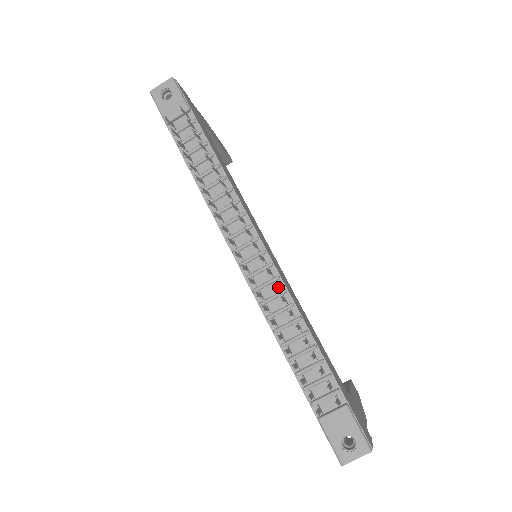
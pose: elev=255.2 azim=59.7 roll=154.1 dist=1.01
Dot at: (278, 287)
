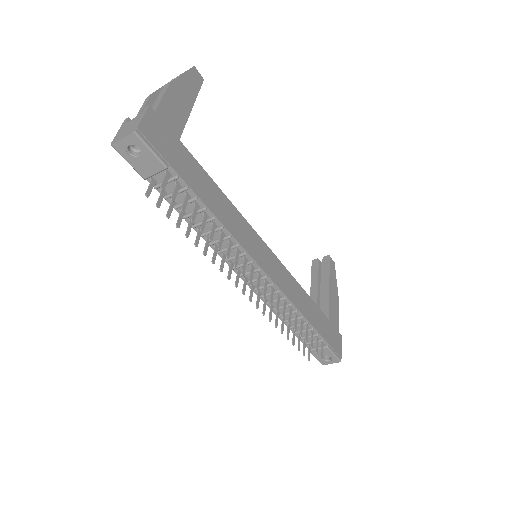
Dot at: (279, 300)
